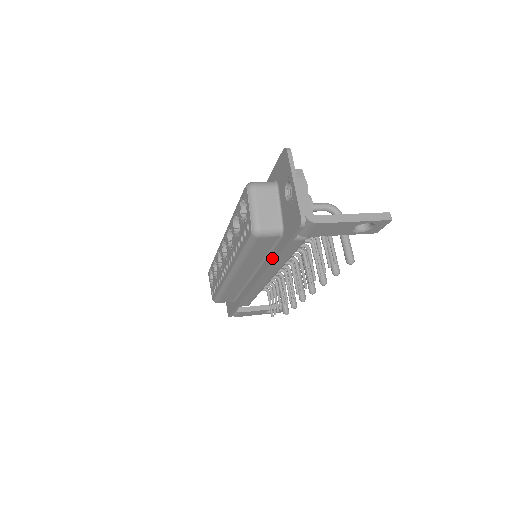
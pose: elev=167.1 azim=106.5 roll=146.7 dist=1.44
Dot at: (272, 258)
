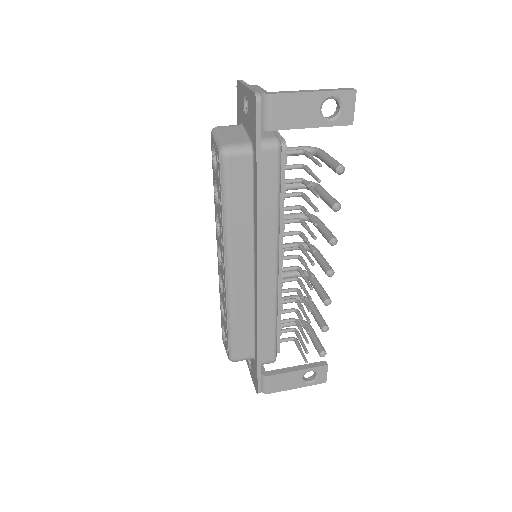
Dot at: (255, 197)
